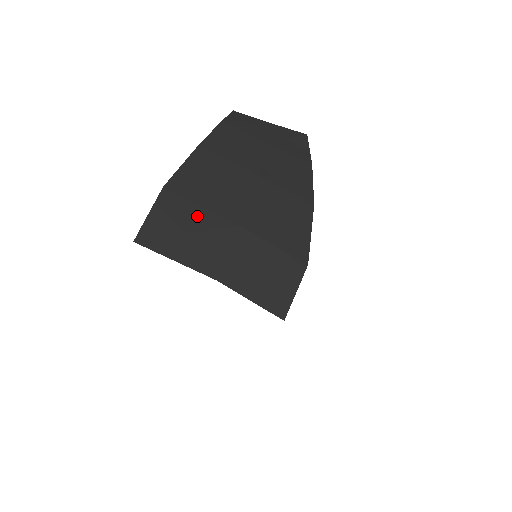
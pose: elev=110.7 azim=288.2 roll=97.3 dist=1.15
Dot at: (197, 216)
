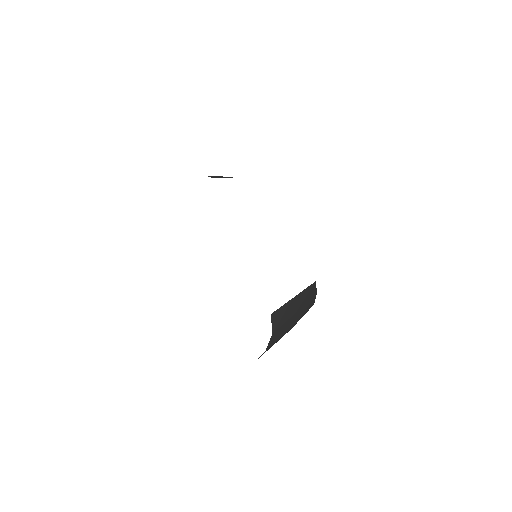
Dot at: occluded
